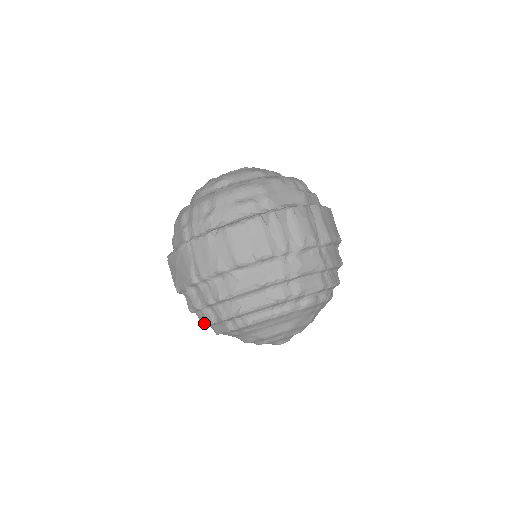
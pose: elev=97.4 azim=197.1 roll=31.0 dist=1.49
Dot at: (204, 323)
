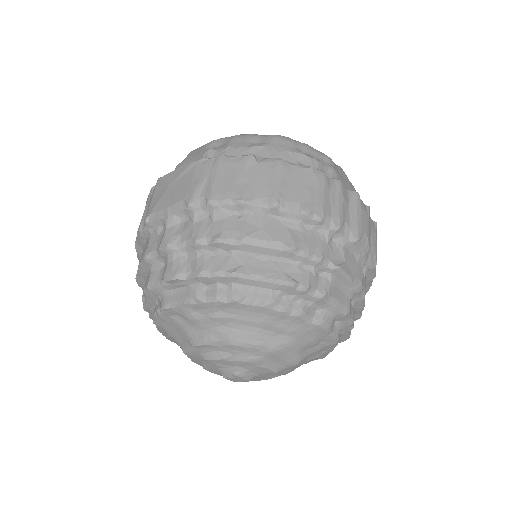
Dot at: (156, 282)
